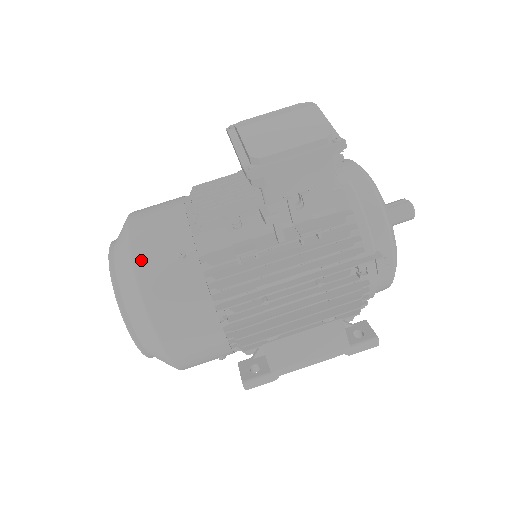
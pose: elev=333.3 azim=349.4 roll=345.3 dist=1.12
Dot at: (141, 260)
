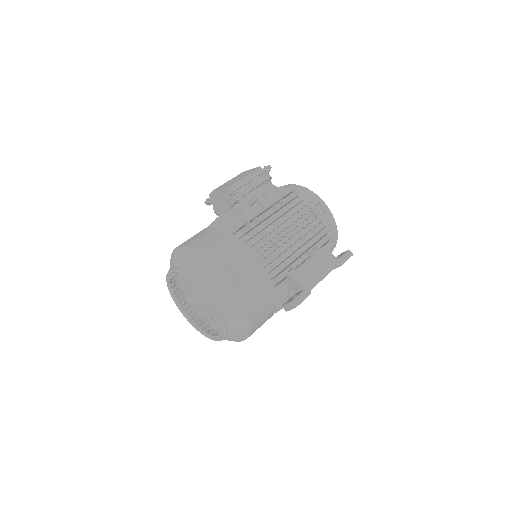
Dot at: (196, 246)
